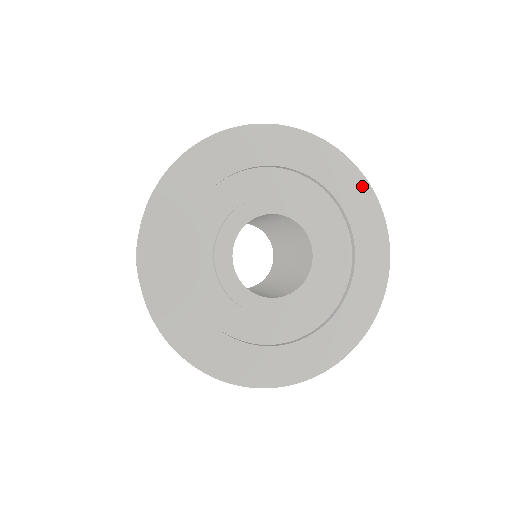
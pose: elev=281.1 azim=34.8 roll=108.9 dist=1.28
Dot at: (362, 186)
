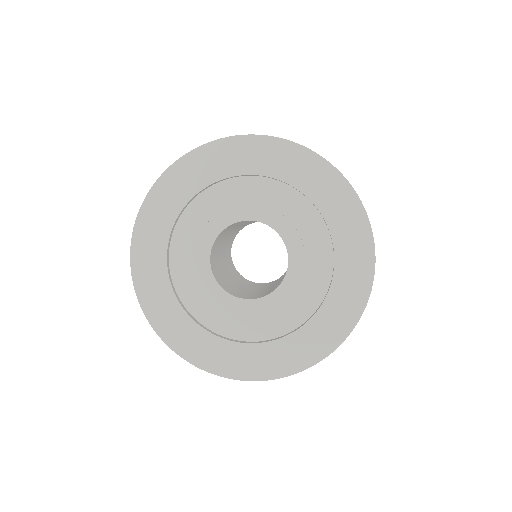
Dot at: (311, 160)
